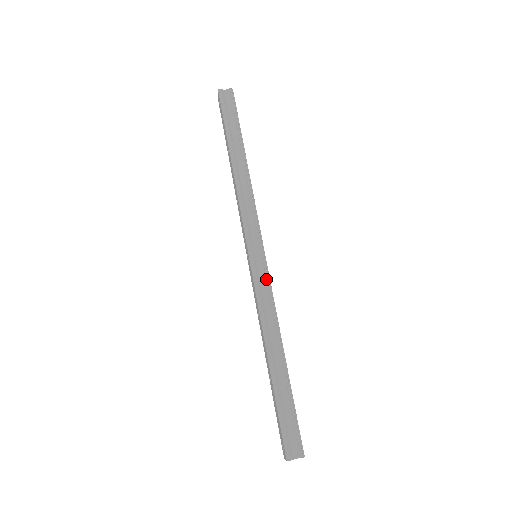
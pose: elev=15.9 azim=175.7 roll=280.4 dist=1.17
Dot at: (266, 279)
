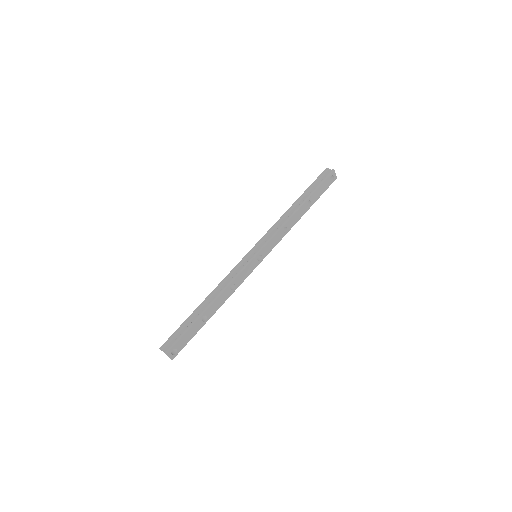
Dot at: (243, 266)
